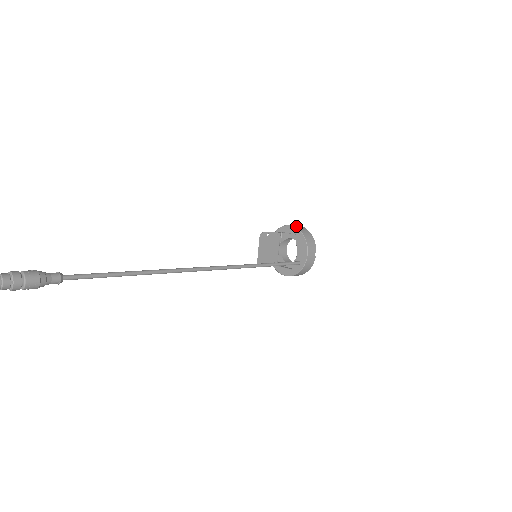
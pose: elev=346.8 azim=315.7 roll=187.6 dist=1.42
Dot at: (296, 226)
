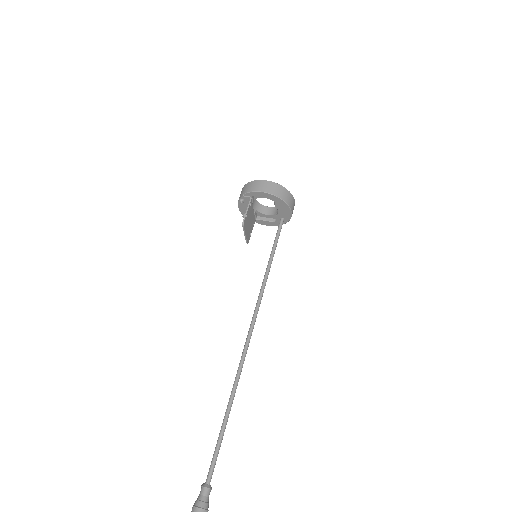
Dot at: (269, 190)
